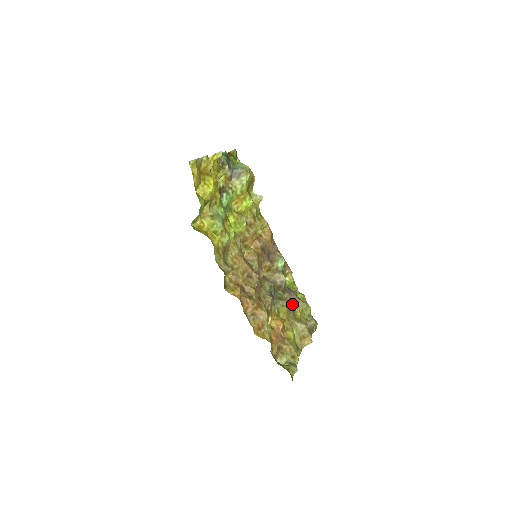
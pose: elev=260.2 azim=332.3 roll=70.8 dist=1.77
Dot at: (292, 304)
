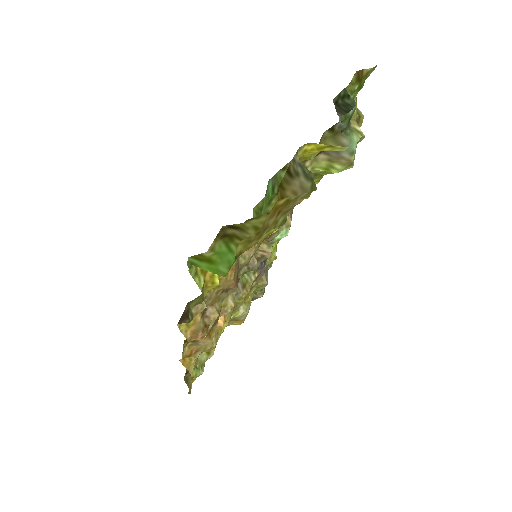
Dot at: (253, 282)
